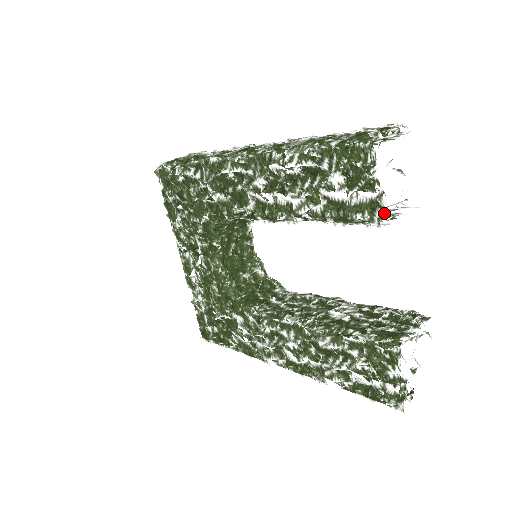
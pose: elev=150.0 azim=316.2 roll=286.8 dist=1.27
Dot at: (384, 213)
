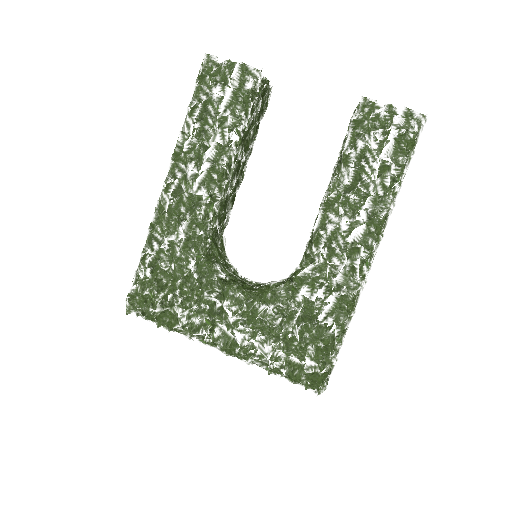
Dot at: occluded
